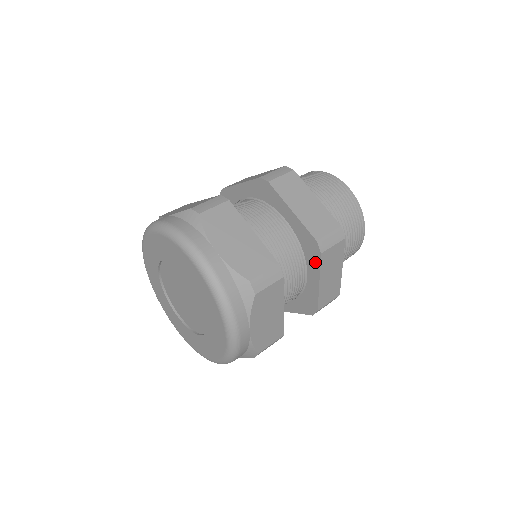
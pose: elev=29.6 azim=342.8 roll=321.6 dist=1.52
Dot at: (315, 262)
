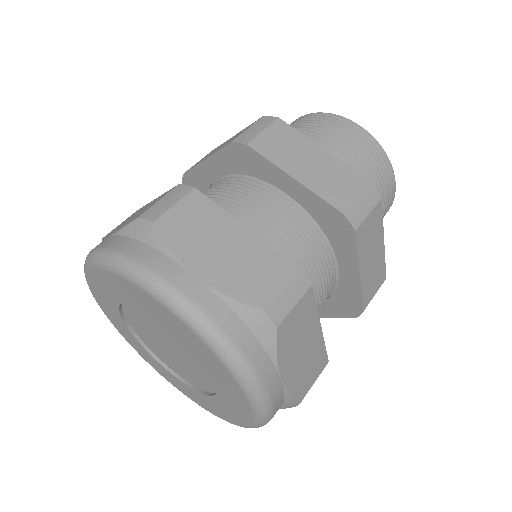
Dot at: (339, 311)
